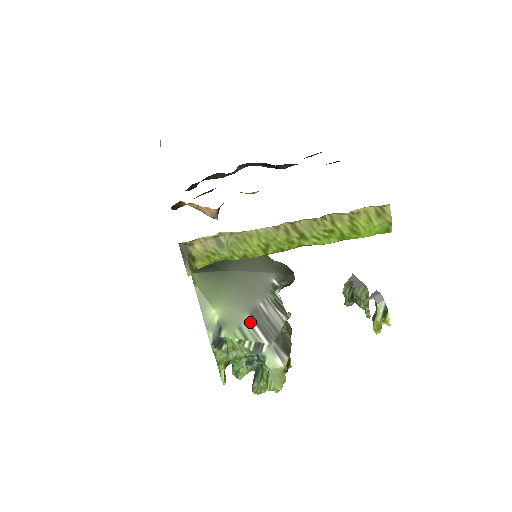
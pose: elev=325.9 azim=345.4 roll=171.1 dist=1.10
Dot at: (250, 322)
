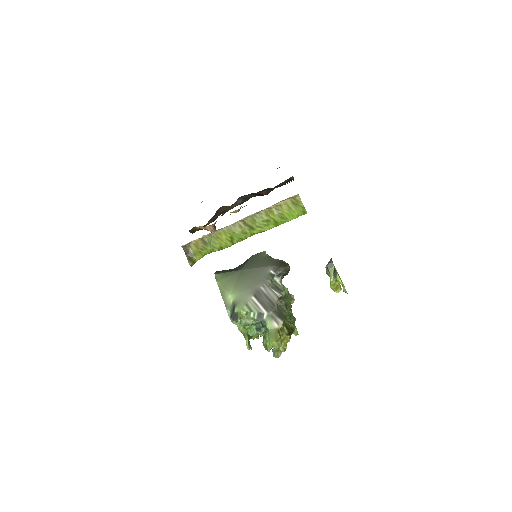
Dot at: (254, 300)
